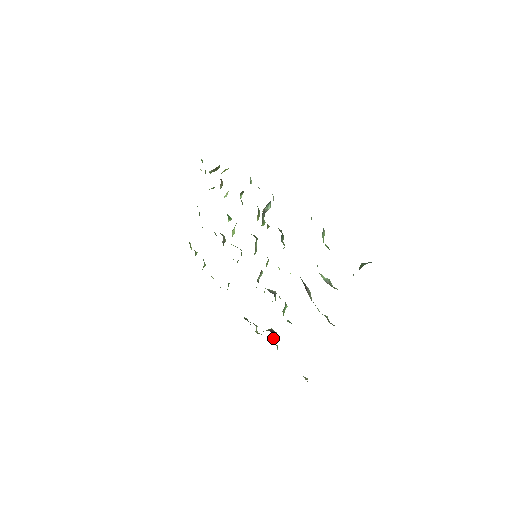
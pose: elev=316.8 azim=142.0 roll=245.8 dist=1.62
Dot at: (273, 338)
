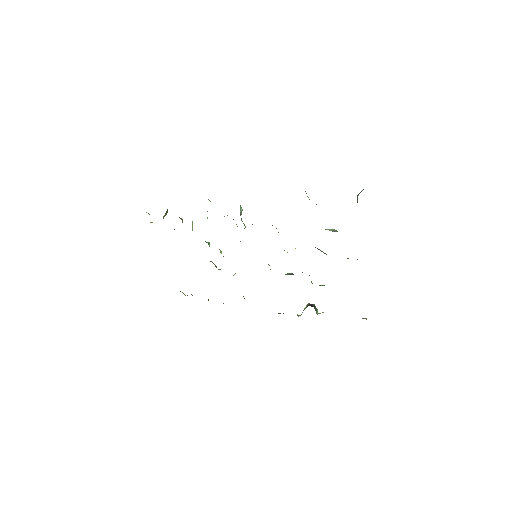
Dot at: (315, 309)
